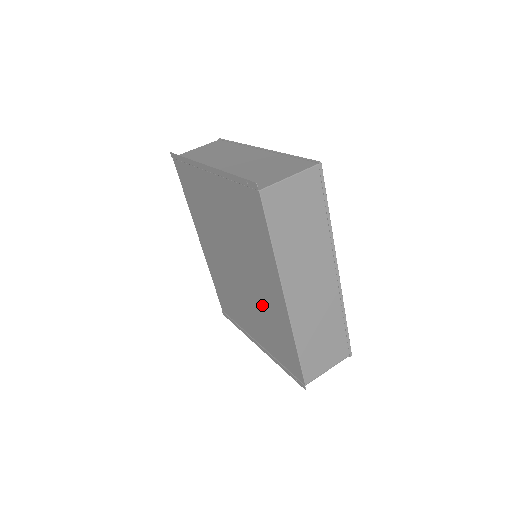
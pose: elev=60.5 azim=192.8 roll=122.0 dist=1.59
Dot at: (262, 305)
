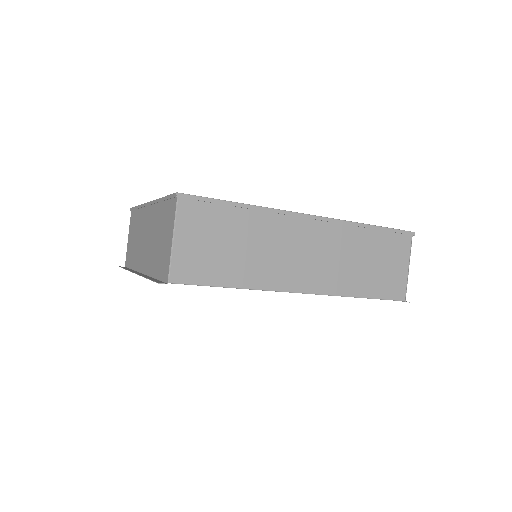
Dot at: occluded
